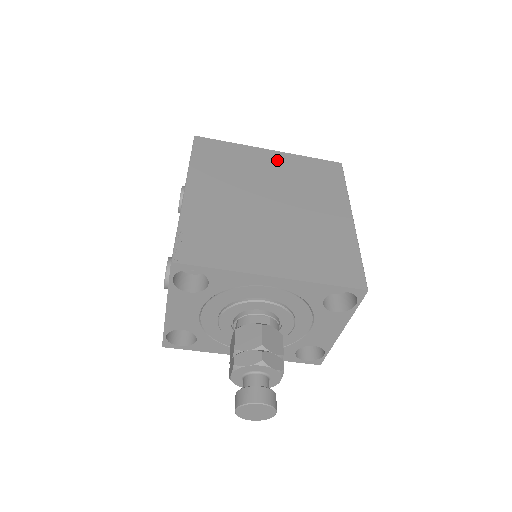
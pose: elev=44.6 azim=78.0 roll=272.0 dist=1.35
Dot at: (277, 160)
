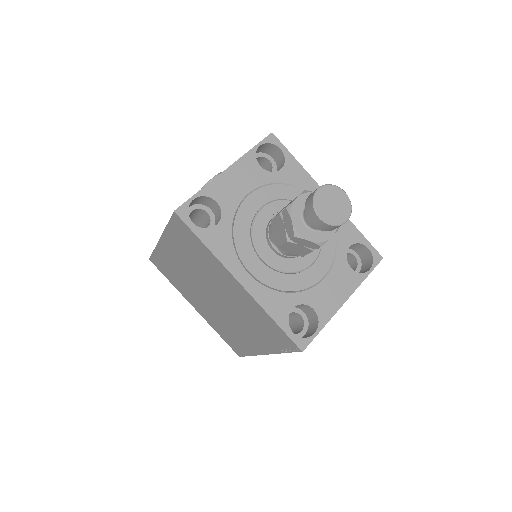
Dot at: occluded
